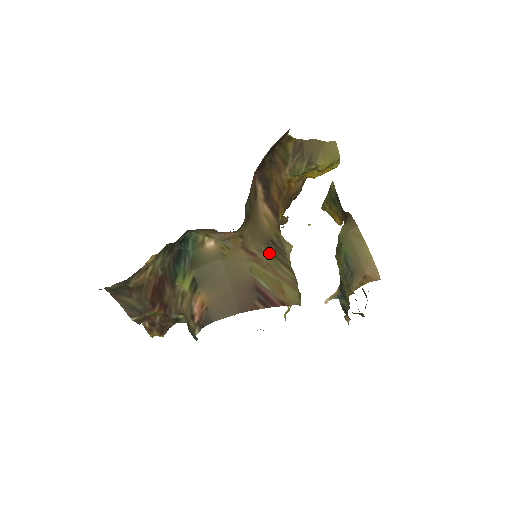
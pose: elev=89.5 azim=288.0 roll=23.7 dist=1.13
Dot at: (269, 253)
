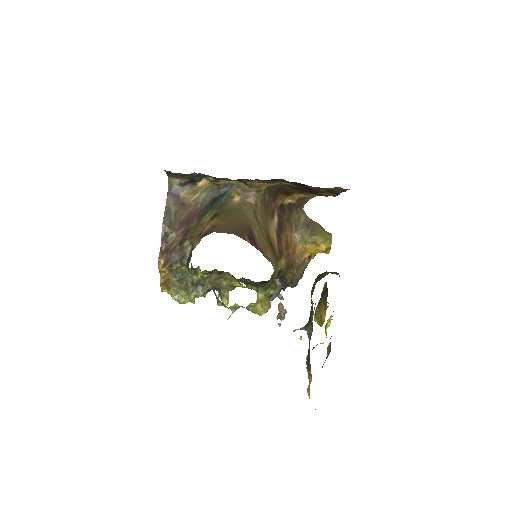
Dot at: (267, 236)
